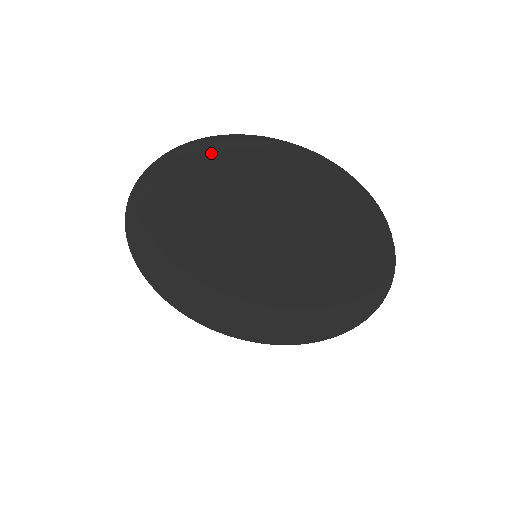
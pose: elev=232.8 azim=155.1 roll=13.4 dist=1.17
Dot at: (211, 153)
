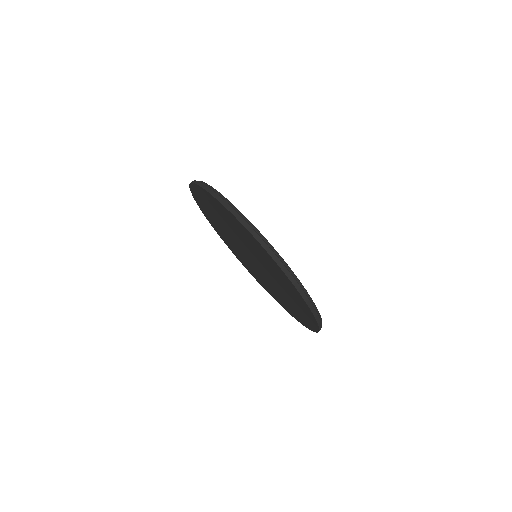
Dot at: (202, 192)
